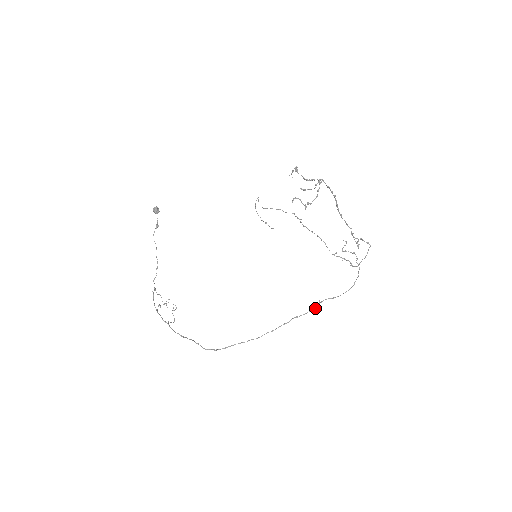
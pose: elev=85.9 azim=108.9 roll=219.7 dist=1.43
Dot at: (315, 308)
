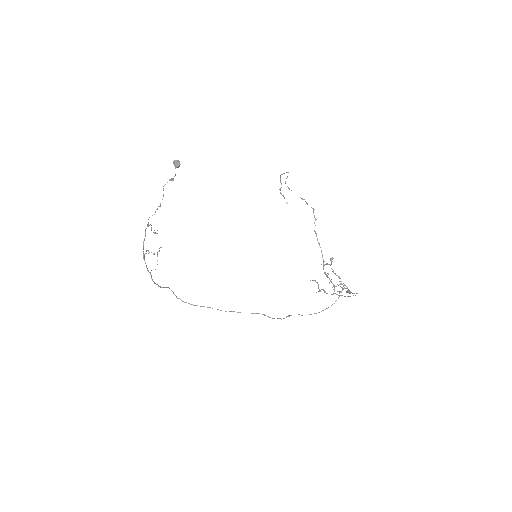
Dot at: occluded
